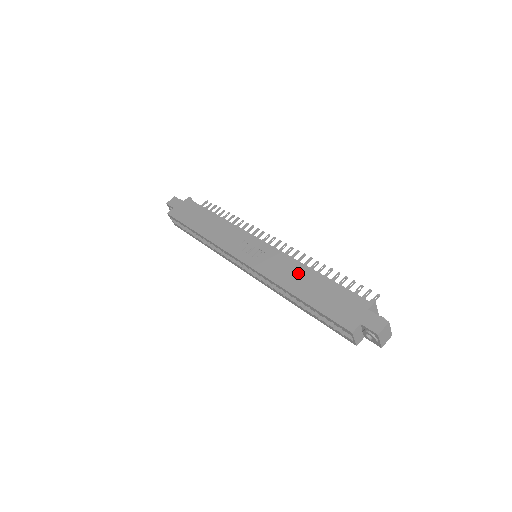
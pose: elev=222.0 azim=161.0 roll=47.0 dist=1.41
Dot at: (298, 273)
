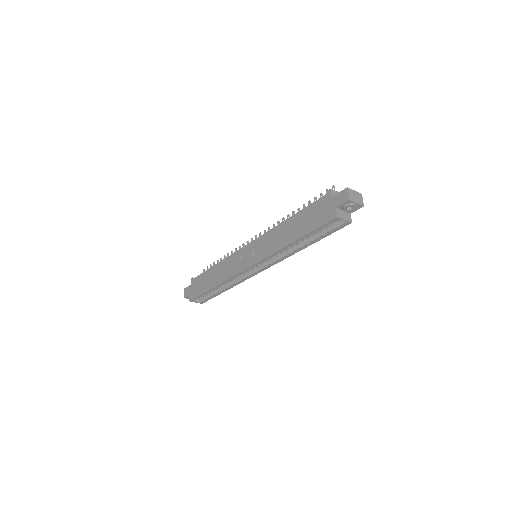
Dot at: (282, 231)
